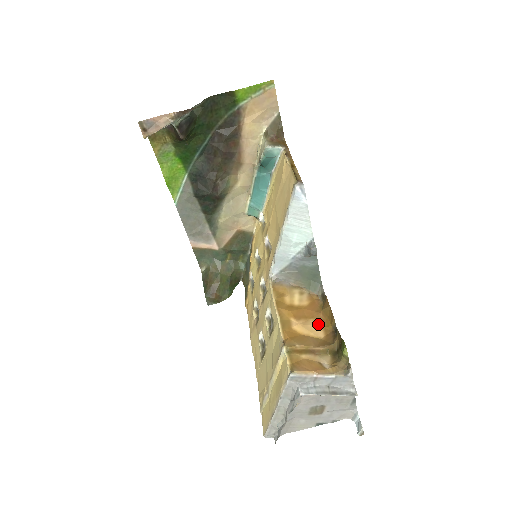
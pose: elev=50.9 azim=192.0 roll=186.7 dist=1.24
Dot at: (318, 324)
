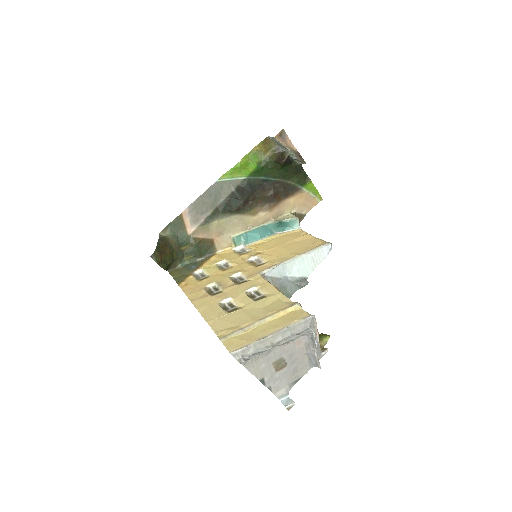
Dot at: occluded
